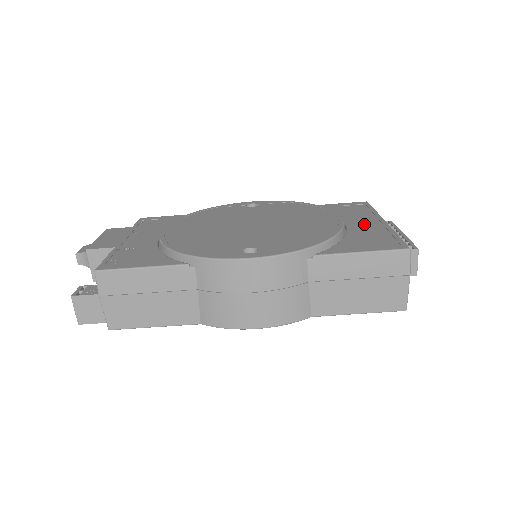
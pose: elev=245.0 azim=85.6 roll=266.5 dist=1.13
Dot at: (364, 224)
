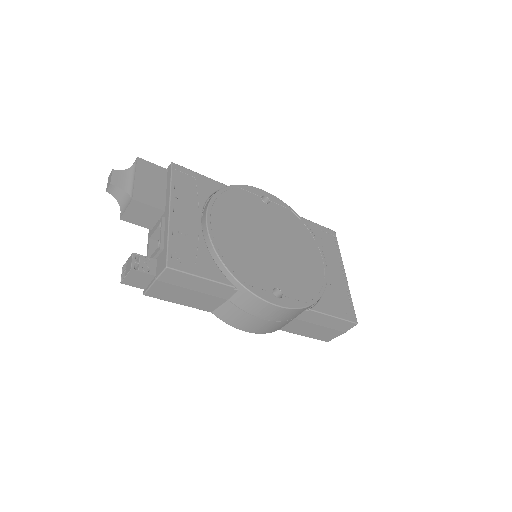
Dot at: (335, 272)
